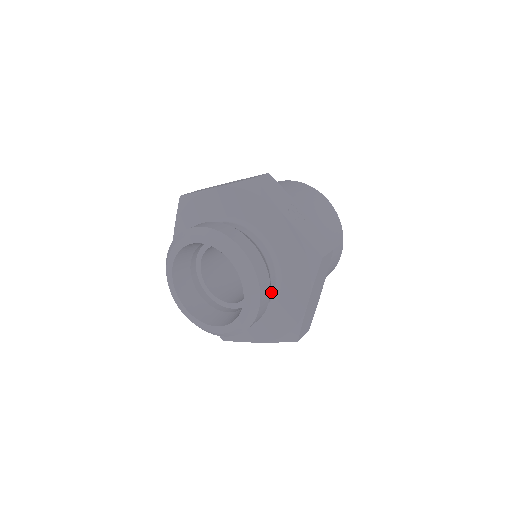
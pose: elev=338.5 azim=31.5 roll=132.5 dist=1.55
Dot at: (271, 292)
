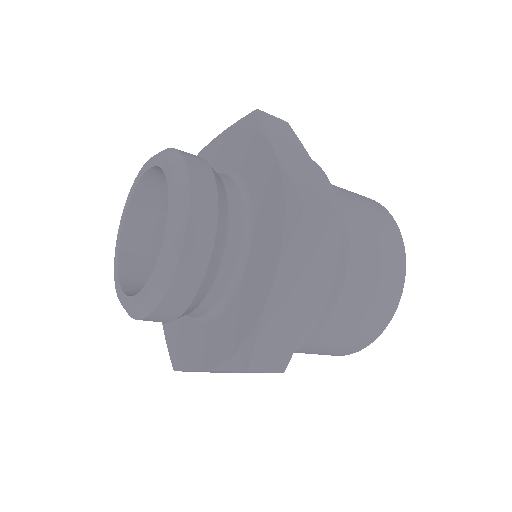
Dot at: (230, 190)
